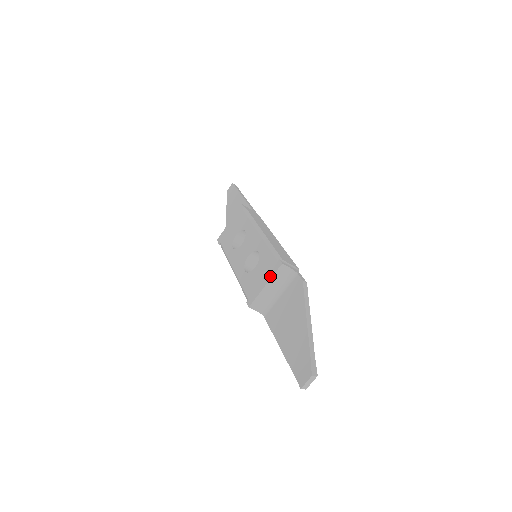
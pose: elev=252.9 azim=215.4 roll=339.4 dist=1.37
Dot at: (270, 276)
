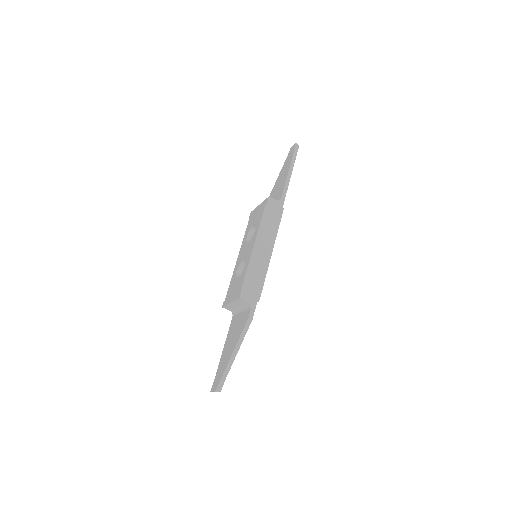
Dot at: (234, 299)
